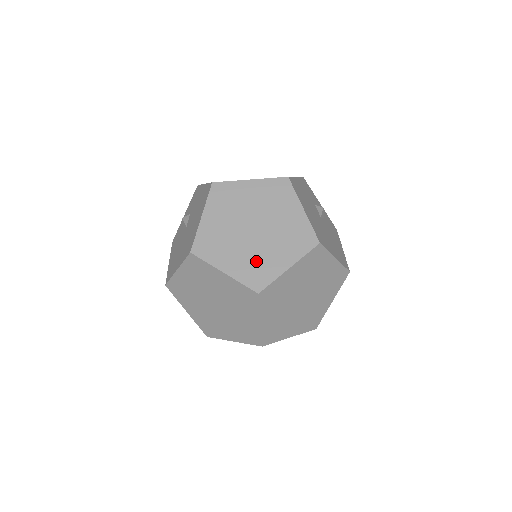
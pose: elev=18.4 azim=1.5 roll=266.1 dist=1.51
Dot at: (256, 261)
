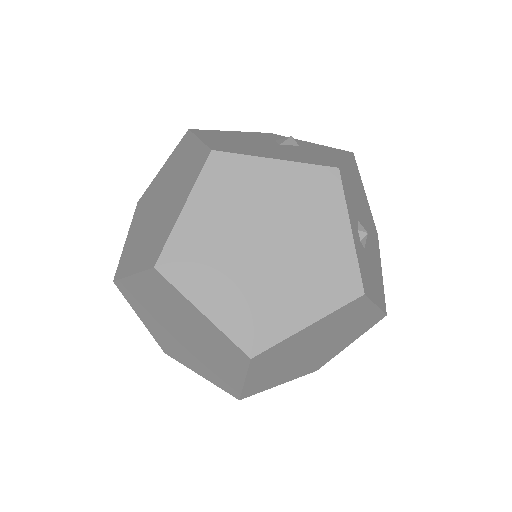
Dot at: (156, 234)
